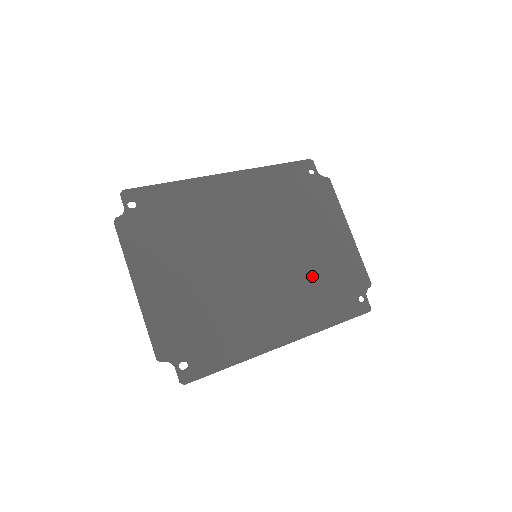
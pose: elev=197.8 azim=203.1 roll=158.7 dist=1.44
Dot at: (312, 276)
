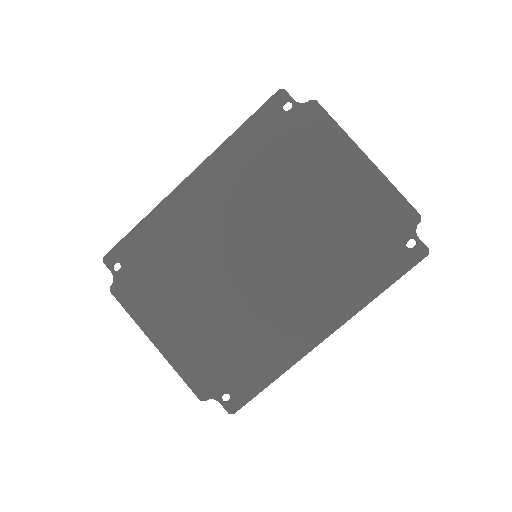
Dot at: (332, 247)
